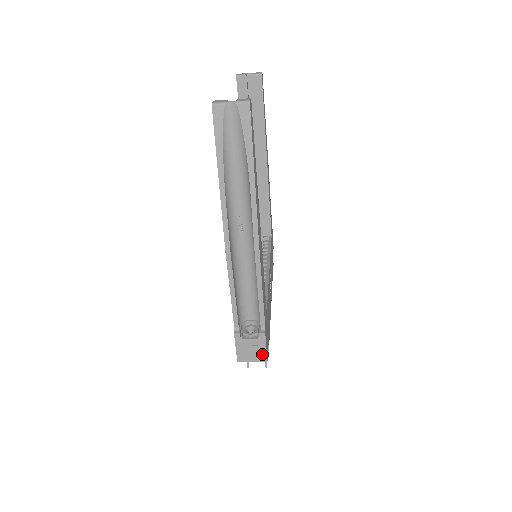
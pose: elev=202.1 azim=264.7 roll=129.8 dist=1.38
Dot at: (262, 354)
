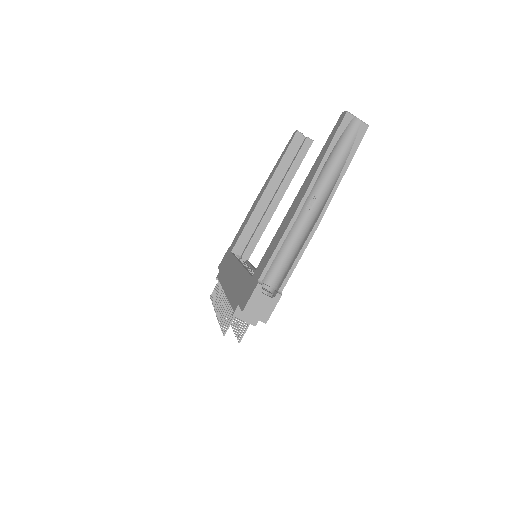
Dot at: (267, 314)
